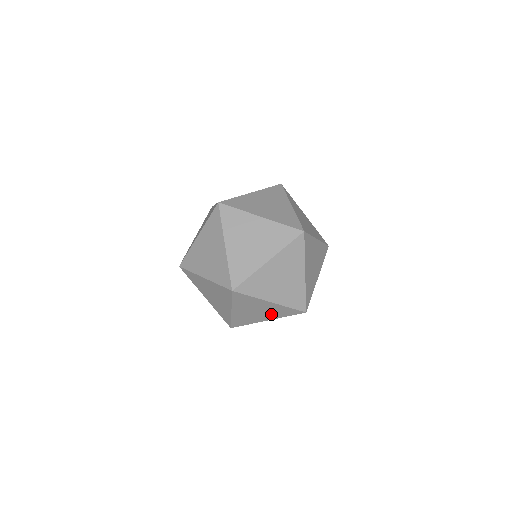
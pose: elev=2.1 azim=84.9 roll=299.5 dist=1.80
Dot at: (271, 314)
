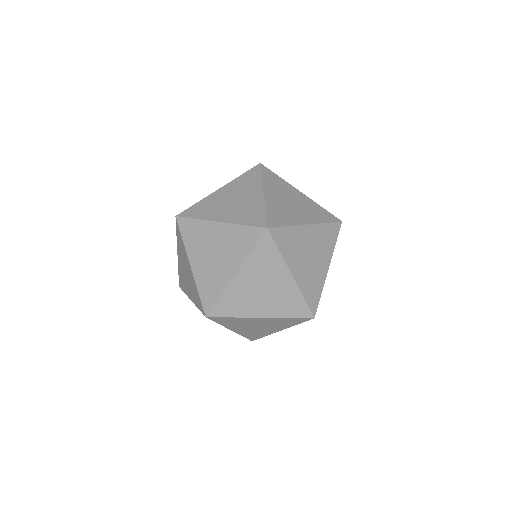
Dot at: (232, 254)
